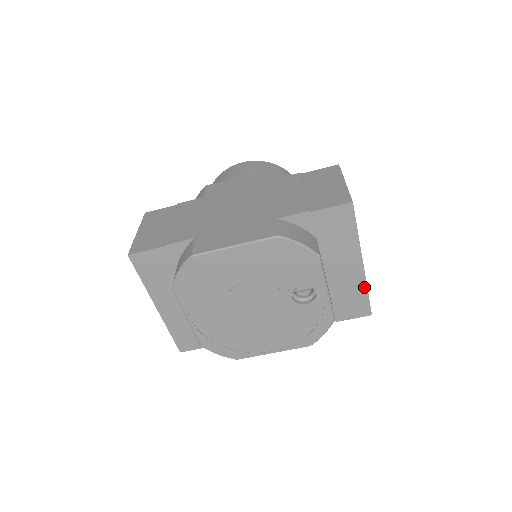
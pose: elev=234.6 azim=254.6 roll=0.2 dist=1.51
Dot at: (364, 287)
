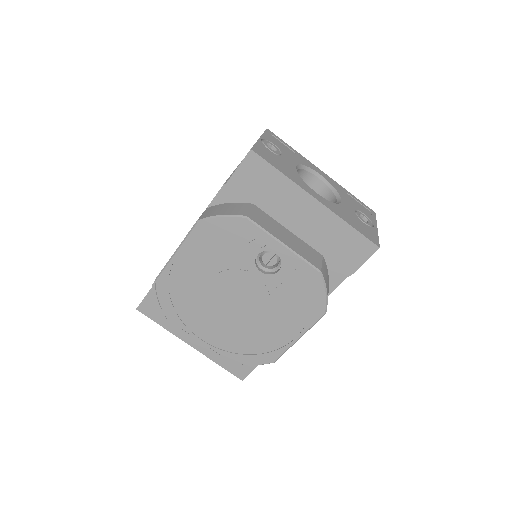
Dot at: (342, 223)
